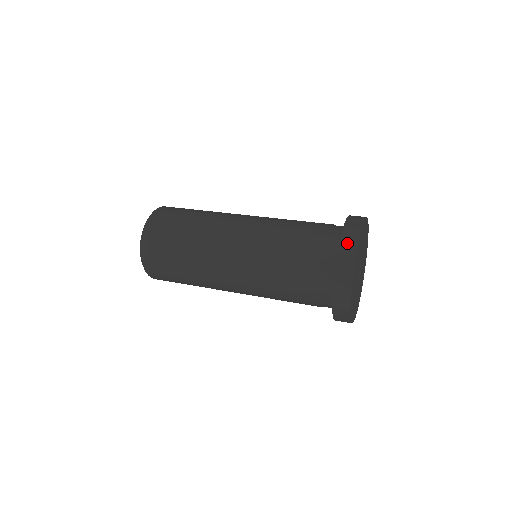
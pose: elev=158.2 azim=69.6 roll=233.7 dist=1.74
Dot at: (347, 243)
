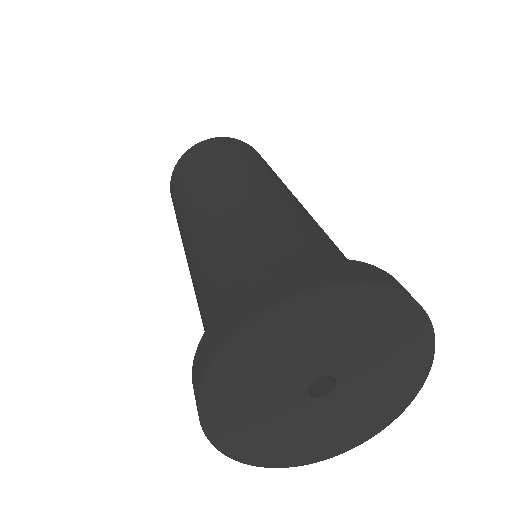
Dot at: (225, 320)
